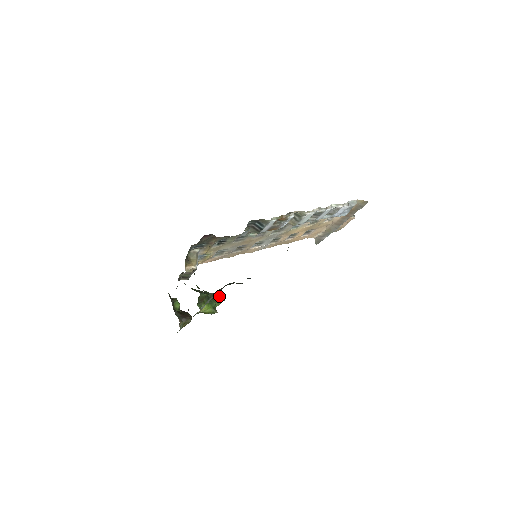
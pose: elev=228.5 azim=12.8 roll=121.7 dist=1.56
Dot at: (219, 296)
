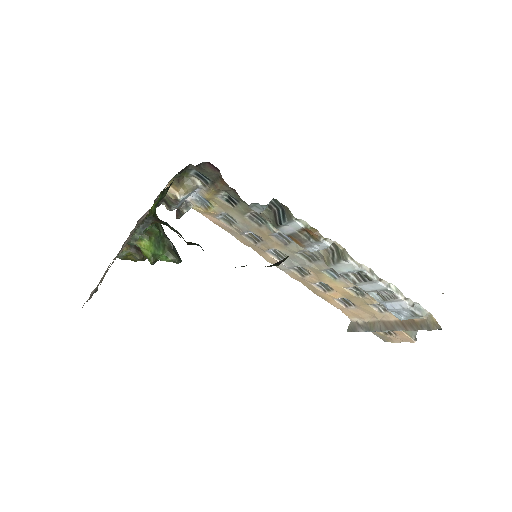
Dot at: (175, 252)
